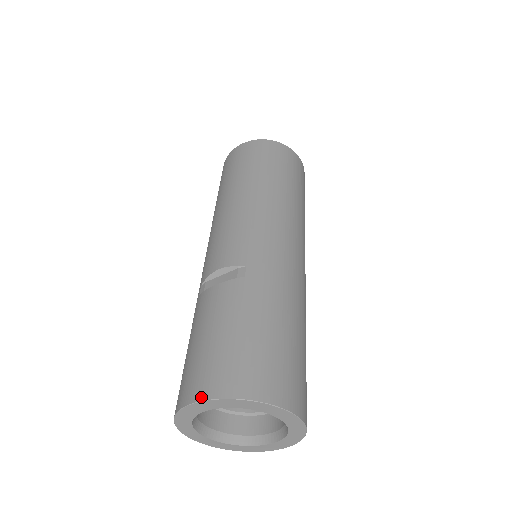
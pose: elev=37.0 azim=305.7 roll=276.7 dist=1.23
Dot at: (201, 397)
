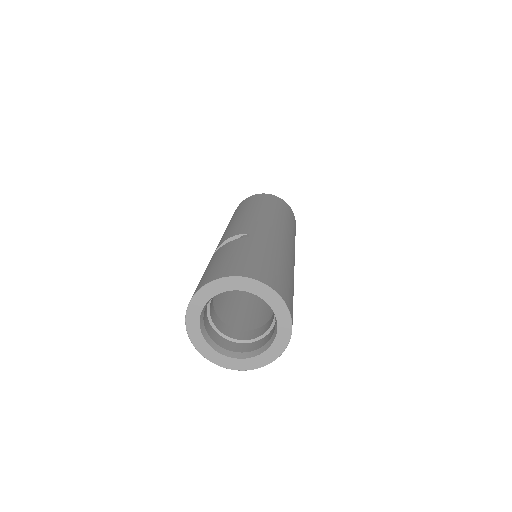
Dot at: (212, 280)
